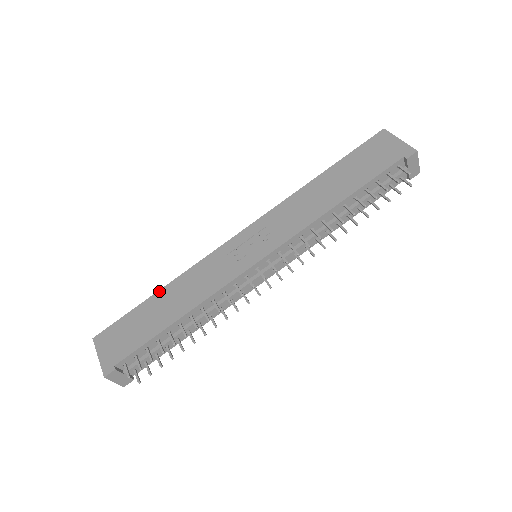
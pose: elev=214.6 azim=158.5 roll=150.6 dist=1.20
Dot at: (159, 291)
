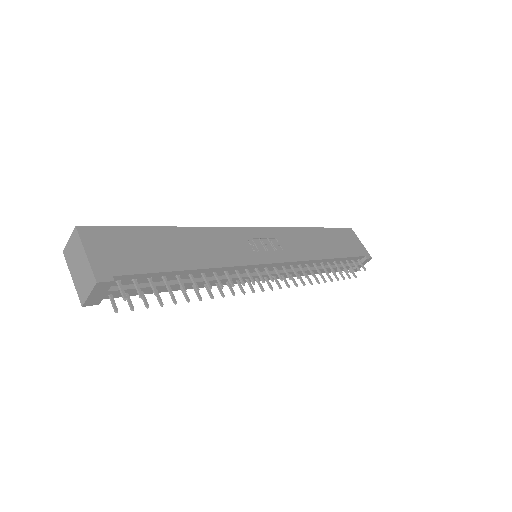
Dot at: (172, 227)
